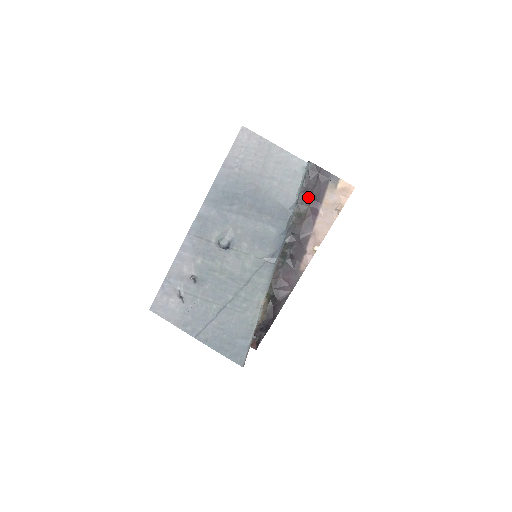
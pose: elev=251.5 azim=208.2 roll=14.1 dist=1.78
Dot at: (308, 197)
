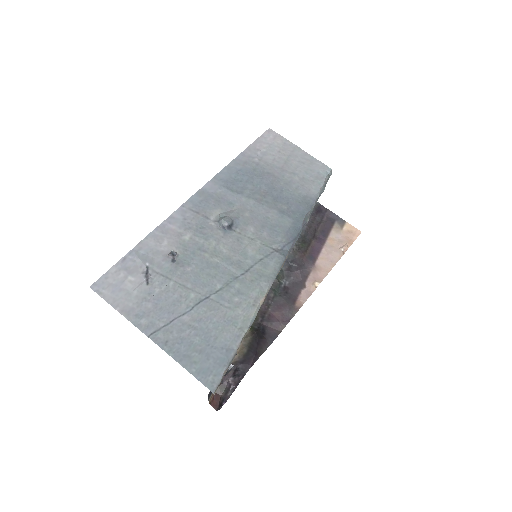
Dot at: (312, 231)
